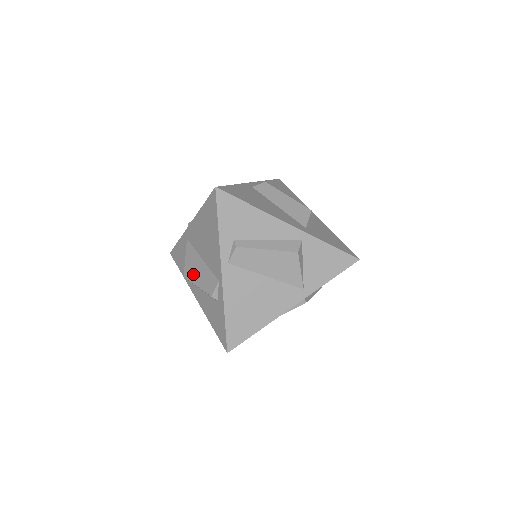
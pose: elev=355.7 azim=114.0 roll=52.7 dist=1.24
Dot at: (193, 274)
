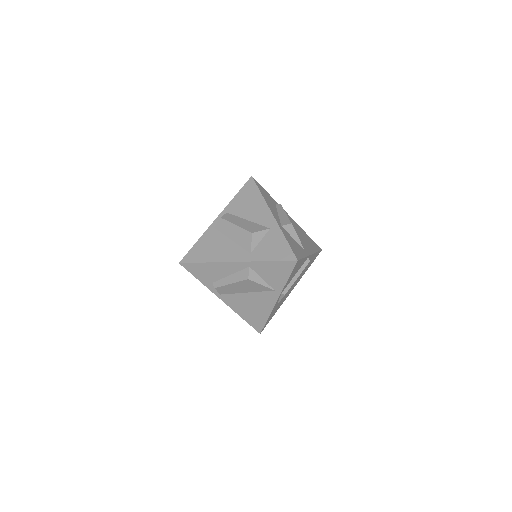
Dot at: occluded
